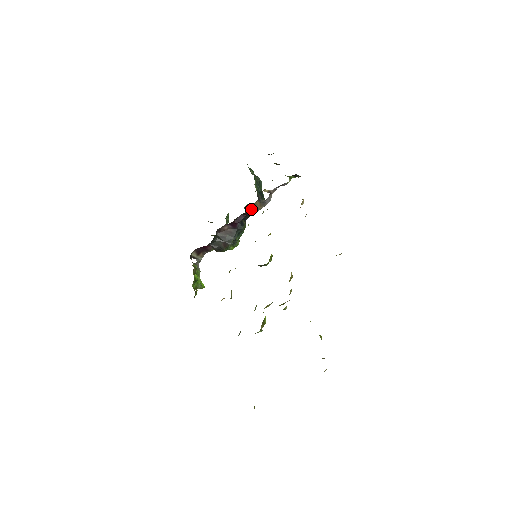
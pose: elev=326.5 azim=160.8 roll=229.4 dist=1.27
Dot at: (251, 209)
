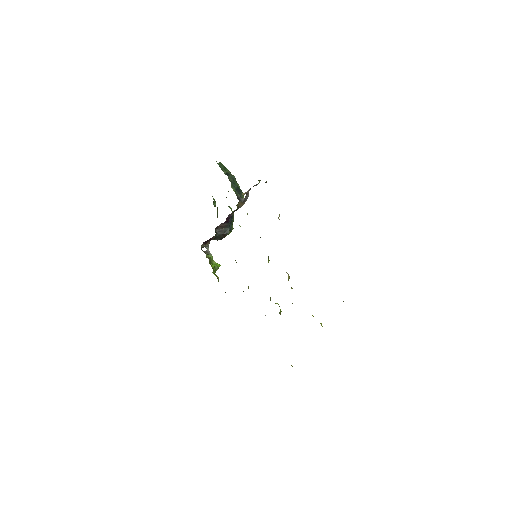
Dot at: (236, 209)
